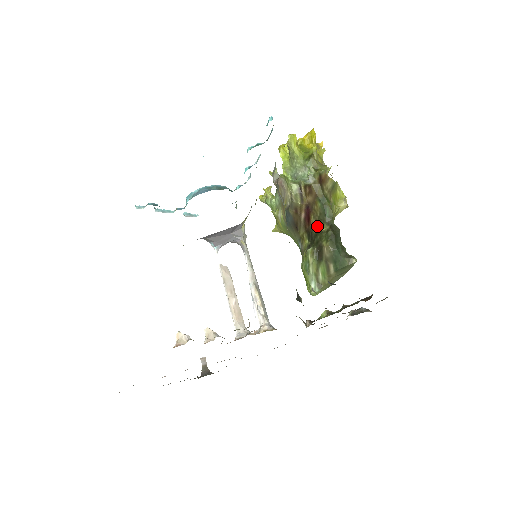
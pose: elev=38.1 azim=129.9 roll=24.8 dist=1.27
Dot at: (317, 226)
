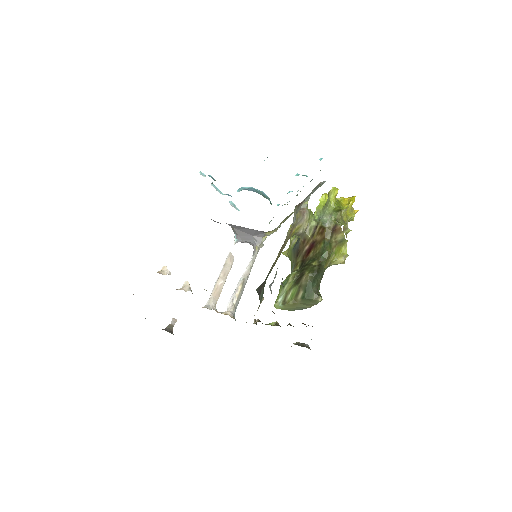
Dot at: (311, 259)
